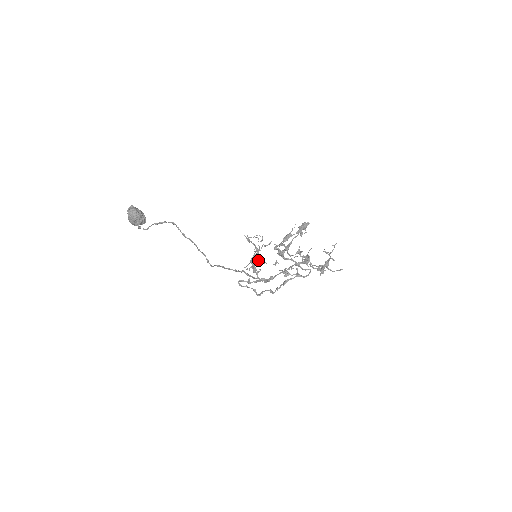
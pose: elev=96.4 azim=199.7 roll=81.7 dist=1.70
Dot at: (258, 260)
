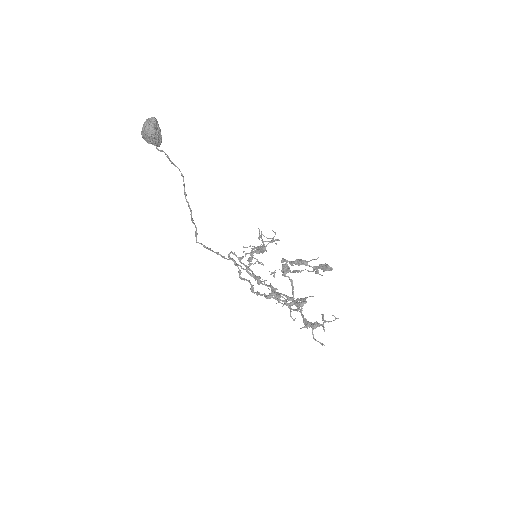
Dot at: occluded
